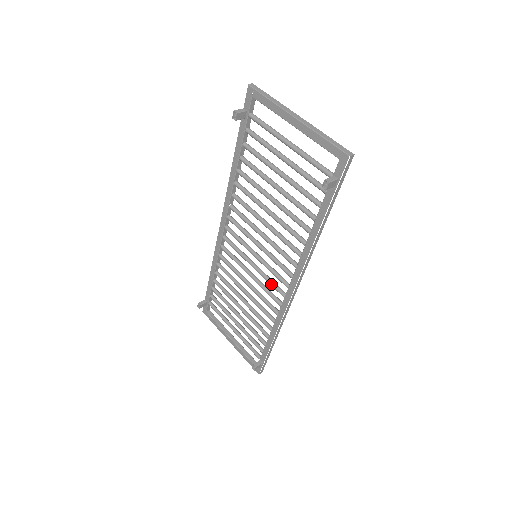
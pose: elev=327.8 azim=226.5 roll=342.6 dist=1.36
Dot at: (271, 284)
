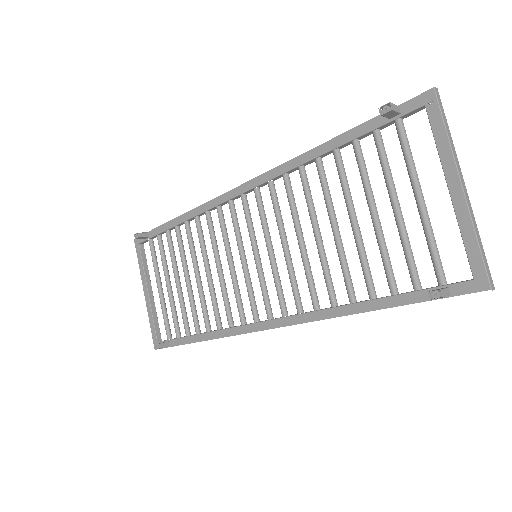
Dot at: (250, 297)
